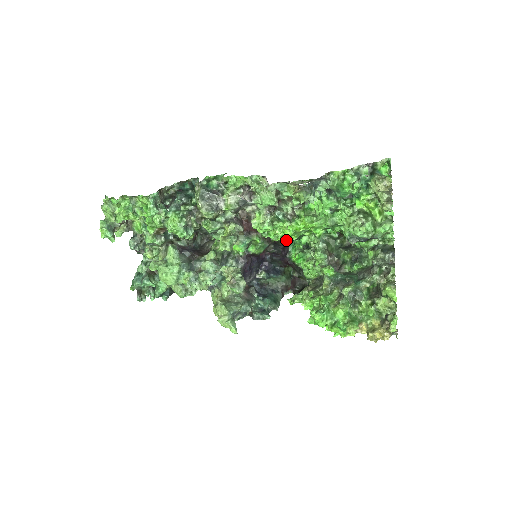
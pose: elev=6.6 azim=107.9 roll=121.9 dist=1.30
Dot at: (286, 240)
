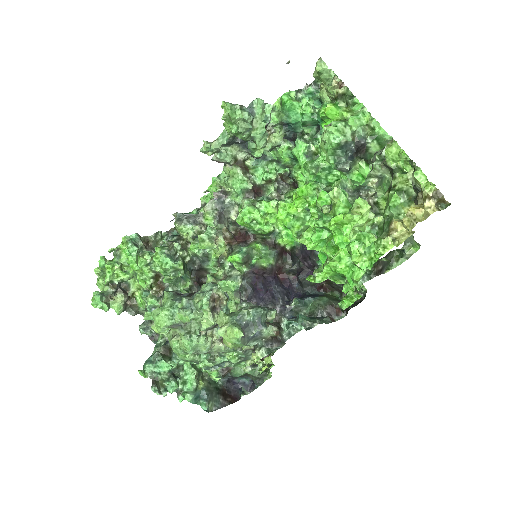
Dot at: (296, 240)
